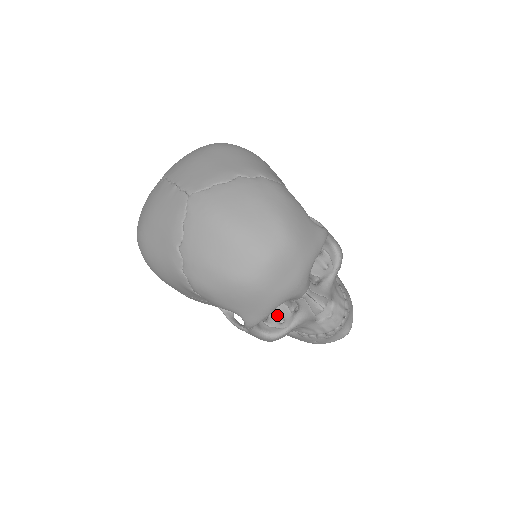
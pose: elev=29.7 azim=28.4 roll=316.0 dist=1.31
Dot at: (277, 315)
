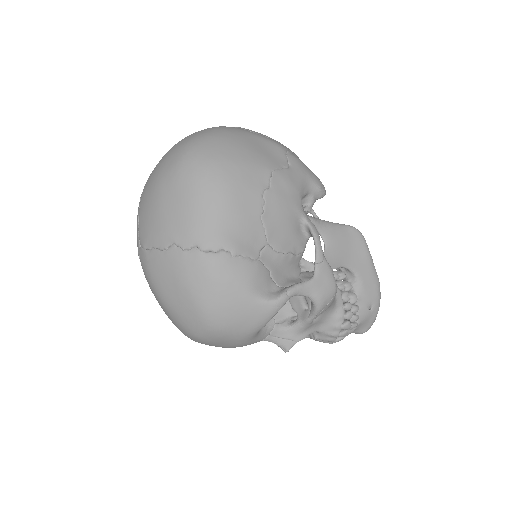
Dot at: occluded
